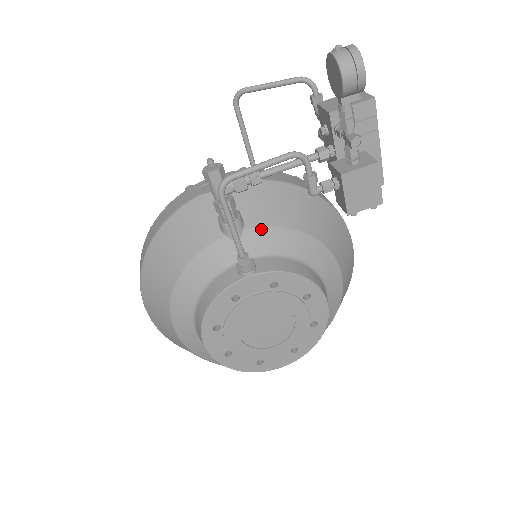
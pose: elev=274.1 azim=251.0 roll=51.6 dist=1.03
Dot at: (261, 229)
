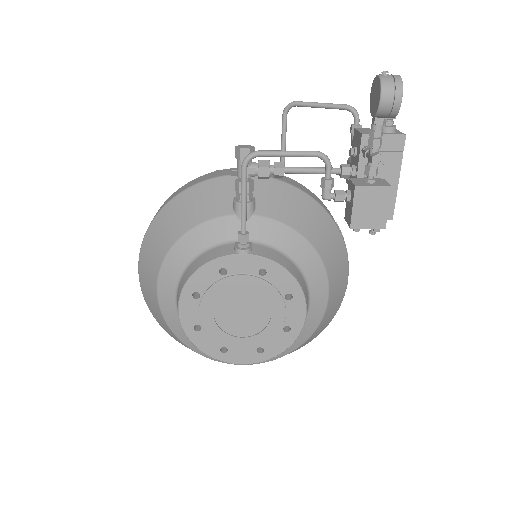
Dot at: (269, 220)
